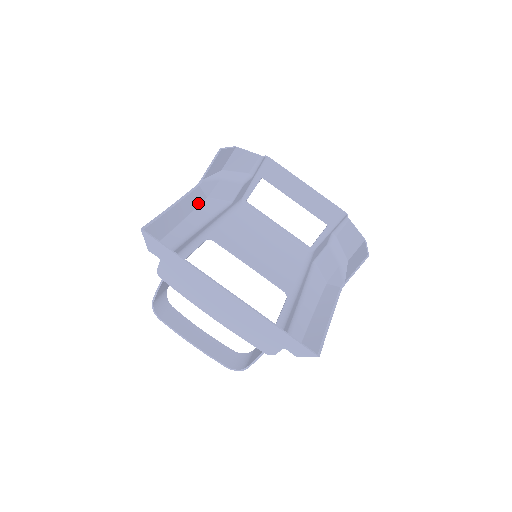
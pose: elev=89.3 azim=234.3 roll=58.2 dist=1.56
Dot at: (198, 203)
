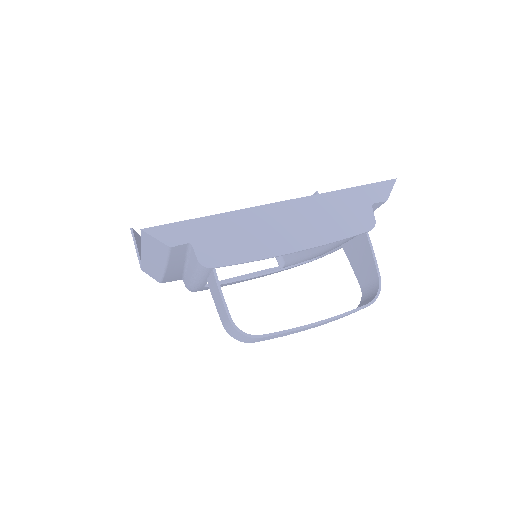
Dot at: (159, 277)
